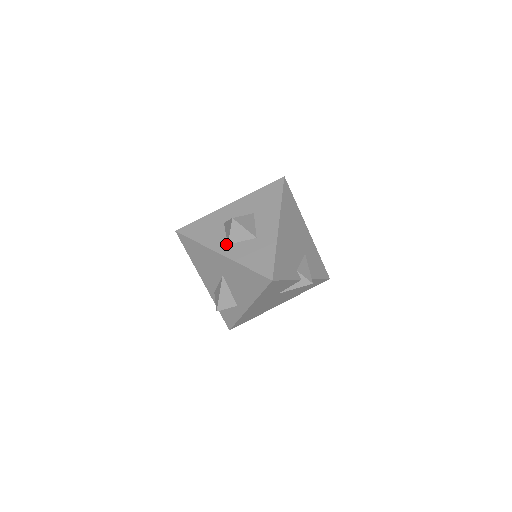
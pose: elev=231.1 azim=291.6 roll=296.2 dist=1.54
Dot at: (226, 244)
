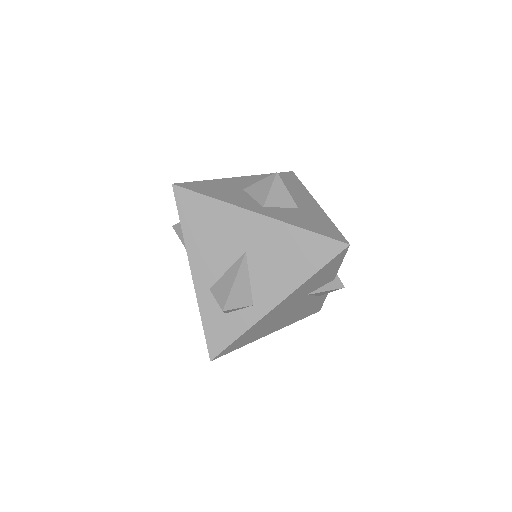
Dot at: (261, 206)
